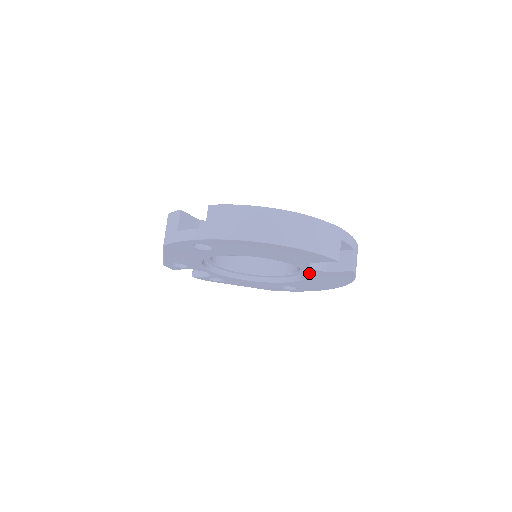
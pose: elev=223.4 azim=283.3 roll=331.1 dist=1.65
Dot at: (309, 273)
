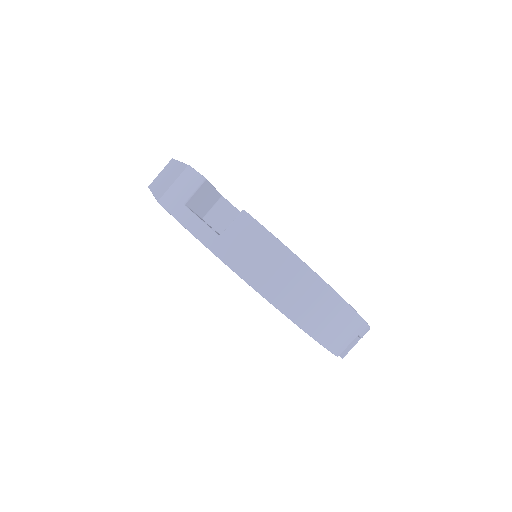
Dot at: occluded
